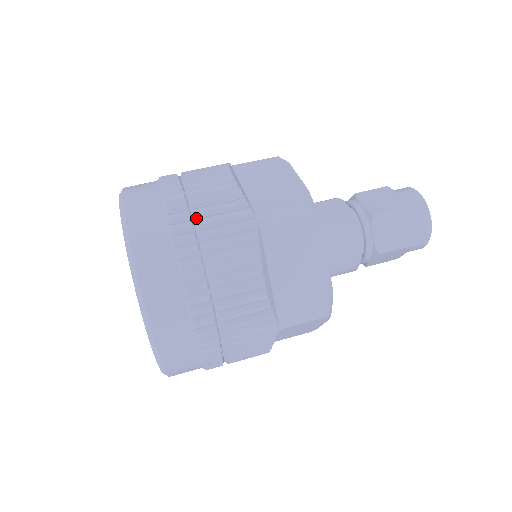
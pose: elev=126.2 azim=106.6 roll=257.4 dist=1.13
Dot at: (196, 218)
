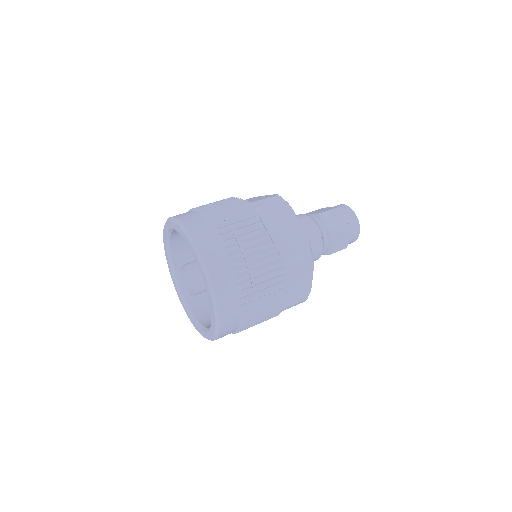
Dot at: (249, 264)
